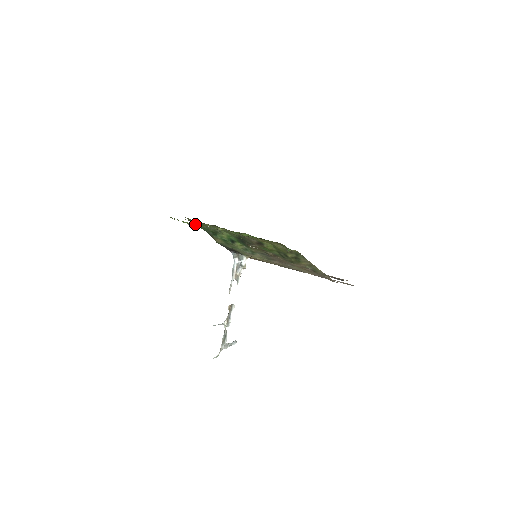
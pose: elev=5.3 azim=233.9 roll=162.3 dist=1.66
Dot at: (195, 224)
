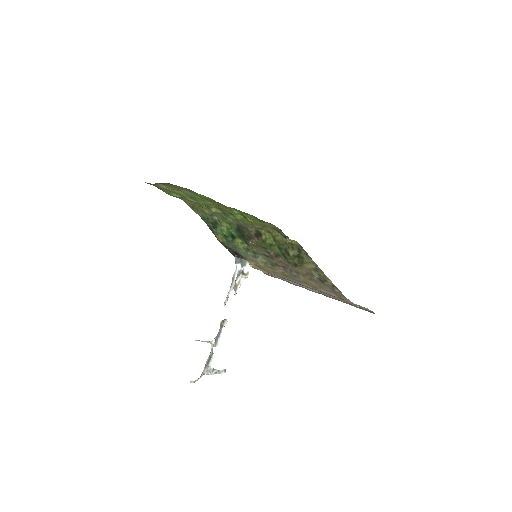
Dot at: (179, 191)
